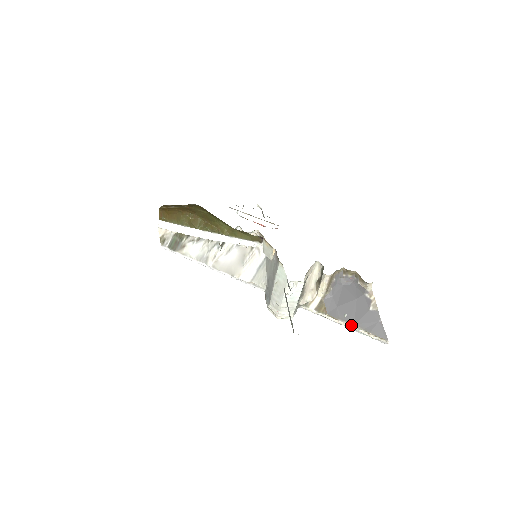
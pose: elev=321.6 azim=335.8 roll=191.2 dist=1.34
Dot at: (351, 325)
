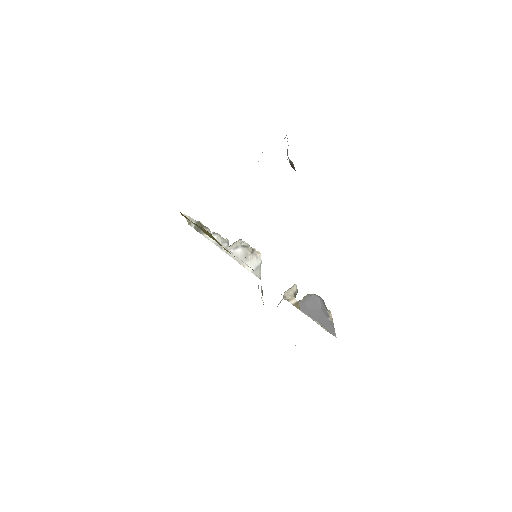
Dot at: (315, 321)
